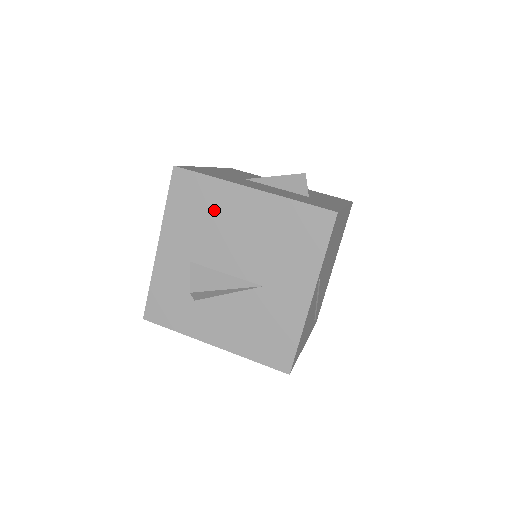
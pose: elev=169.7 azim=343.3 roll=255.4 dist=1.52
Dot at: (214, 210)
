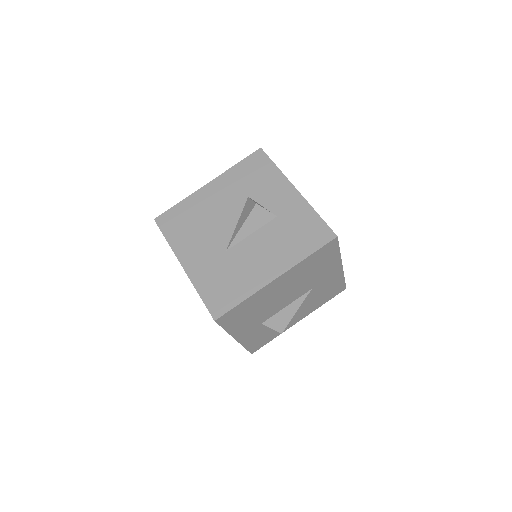
Dot at: (259, 304)
